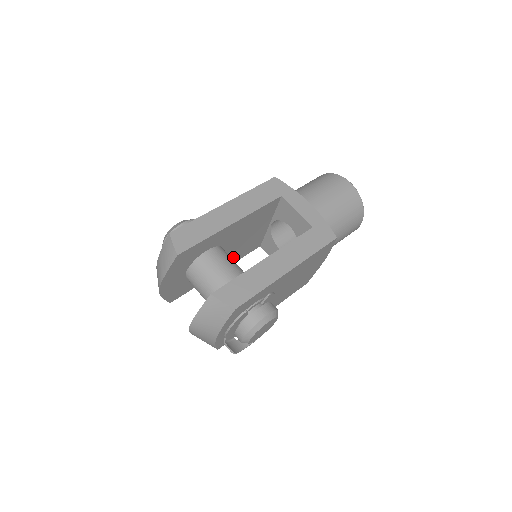
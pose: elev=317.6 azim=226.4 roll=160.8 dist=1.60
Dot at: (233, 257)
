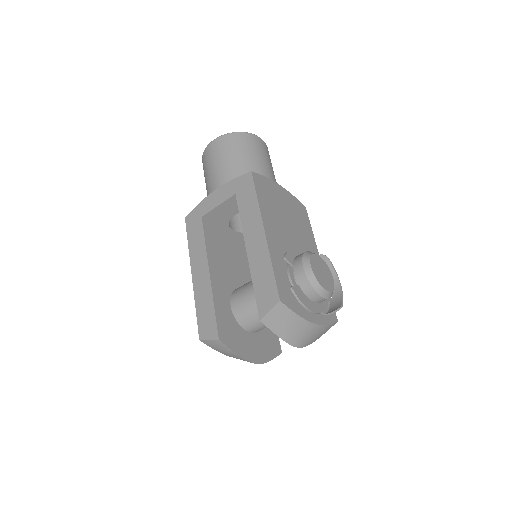
Dot at: occluded
